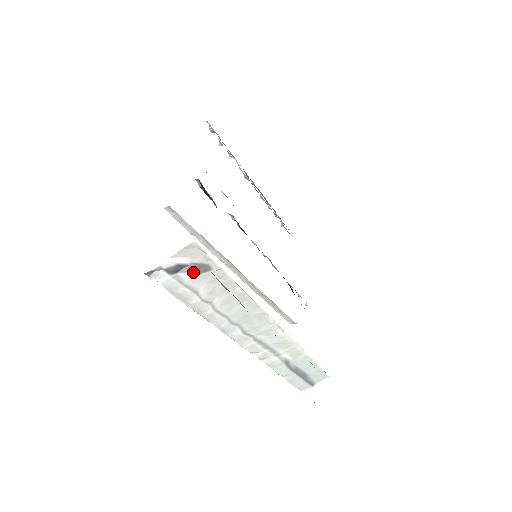
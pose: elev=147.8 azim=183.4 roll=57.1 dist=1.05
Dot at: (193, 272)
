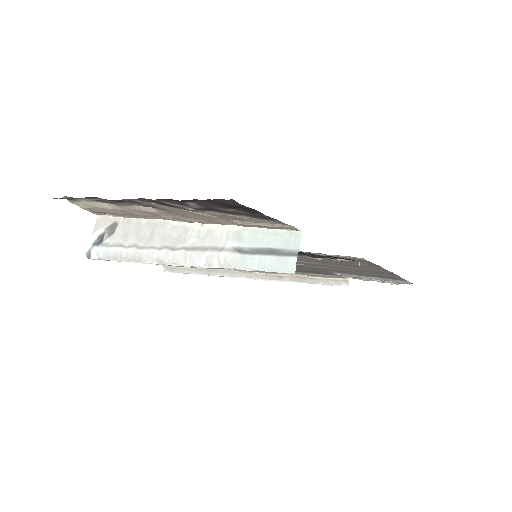
Dot at: (111, 235)
